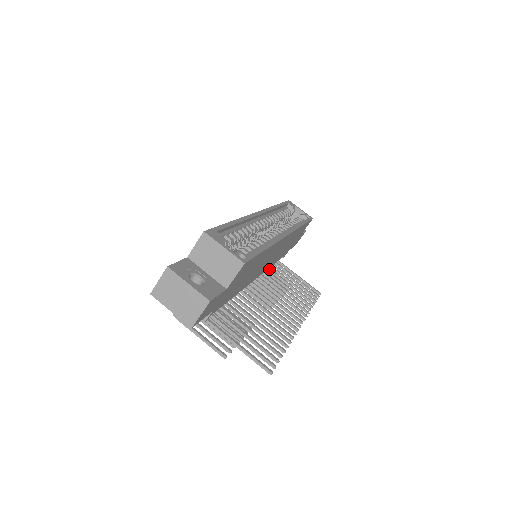
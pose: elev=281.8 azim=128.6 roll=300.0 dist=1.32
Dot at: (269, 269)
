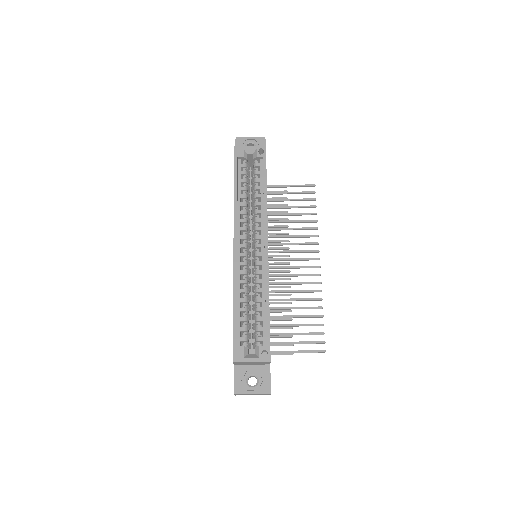
Dot at: occluded
